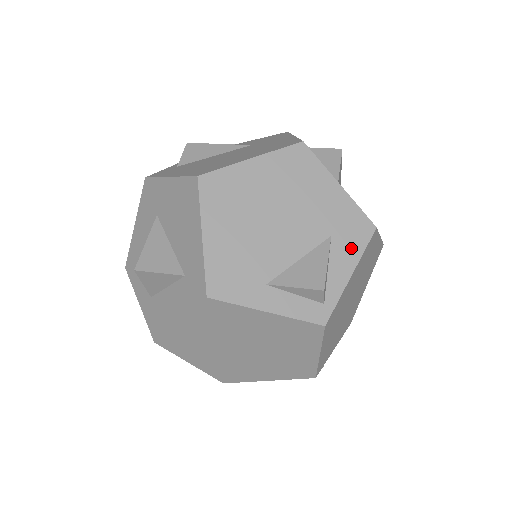
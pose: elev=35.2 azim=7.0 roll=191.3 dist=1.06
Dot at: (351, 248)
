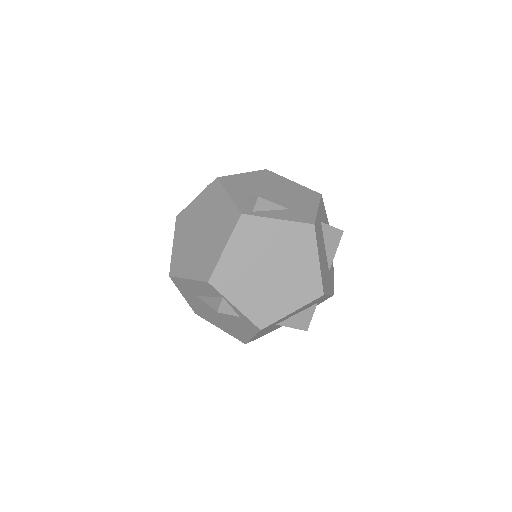
Dot at: (292, 217)
